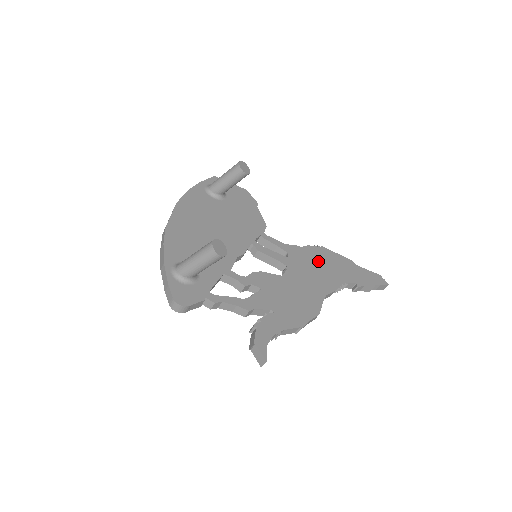
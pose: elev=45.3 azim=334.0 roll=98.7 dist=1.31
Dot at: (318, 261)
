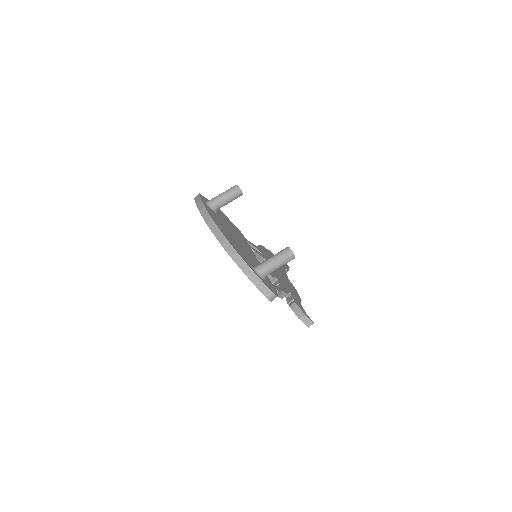
Dot at: (269, 256)
